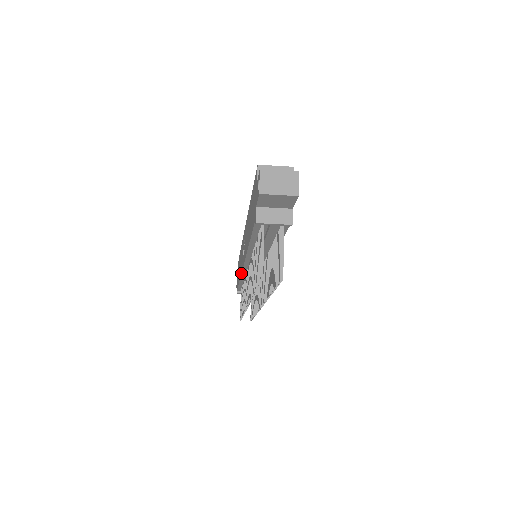
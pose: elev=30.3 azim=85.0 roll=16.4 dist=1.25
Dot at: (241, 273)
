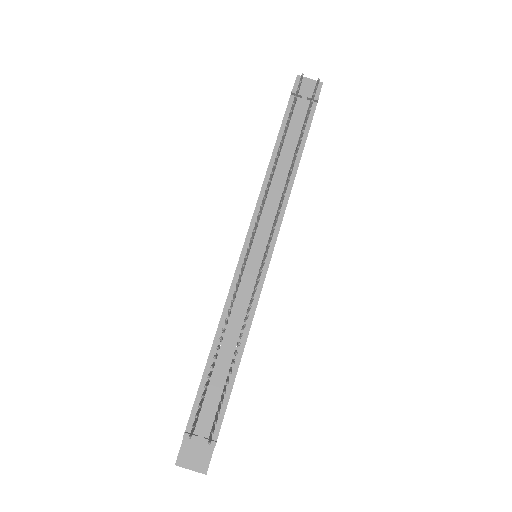
Dot at: occluded
